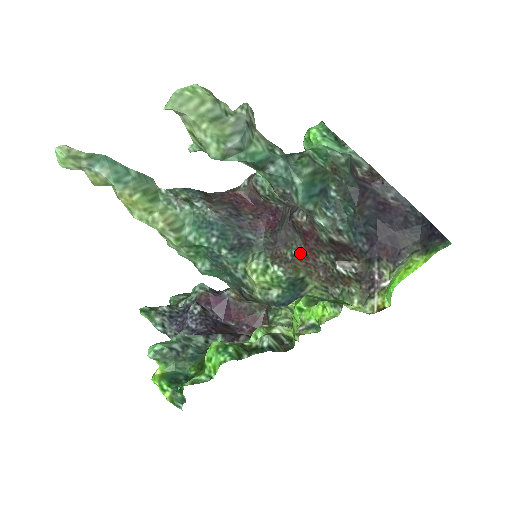
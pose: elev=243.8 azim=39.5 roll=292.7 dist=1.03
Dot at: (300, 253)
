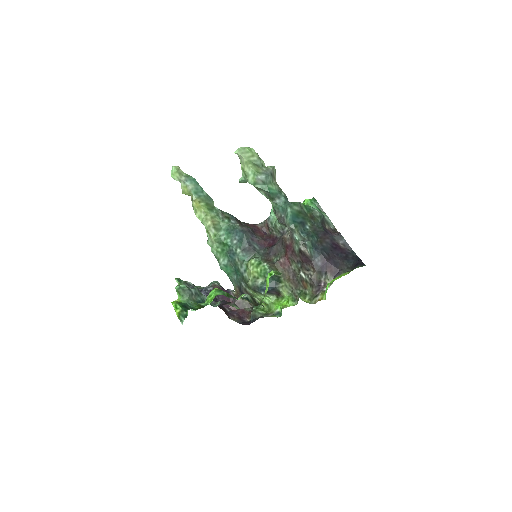
Dot at: (282, 259)
